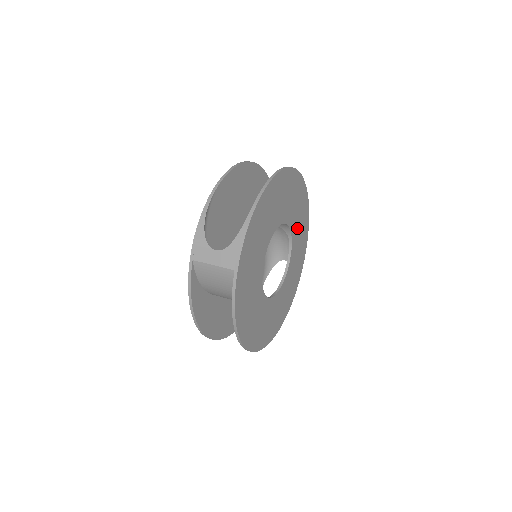
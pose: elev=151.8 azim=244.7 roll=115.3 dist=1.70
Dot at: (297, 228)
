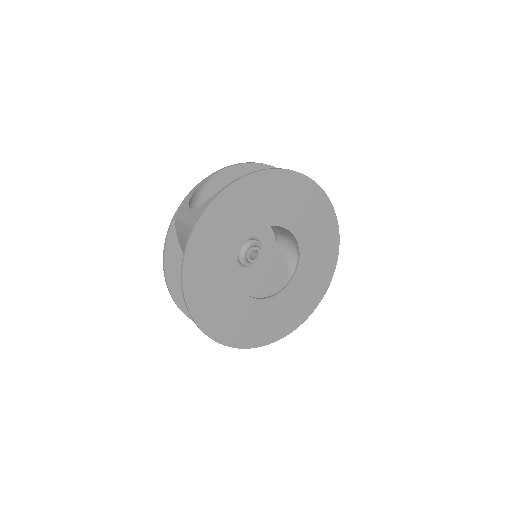
Dot at: (312, 250)
